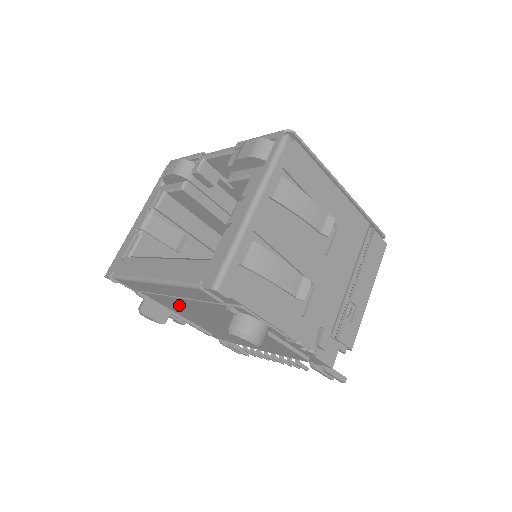
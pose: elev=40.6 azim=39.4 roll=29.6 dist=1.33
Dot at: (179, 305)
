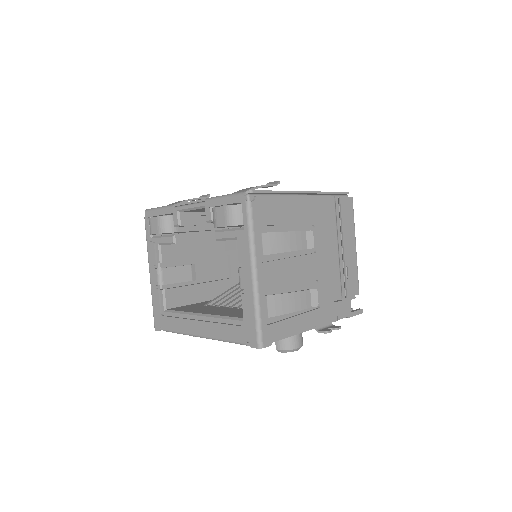
Dot at: occluded
